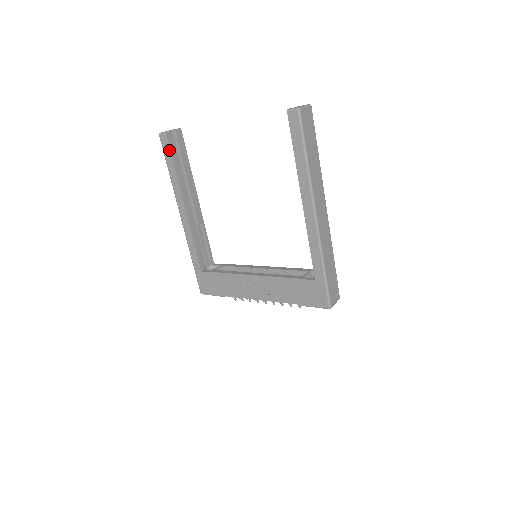
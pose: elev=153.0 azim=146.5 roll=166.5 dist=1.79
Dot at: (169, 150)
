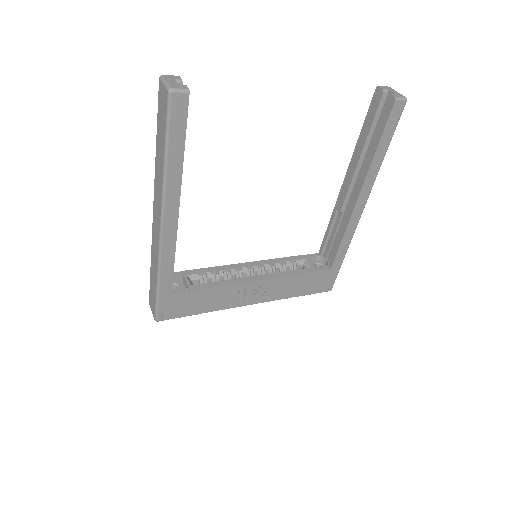
Dot at: (184, 122)
